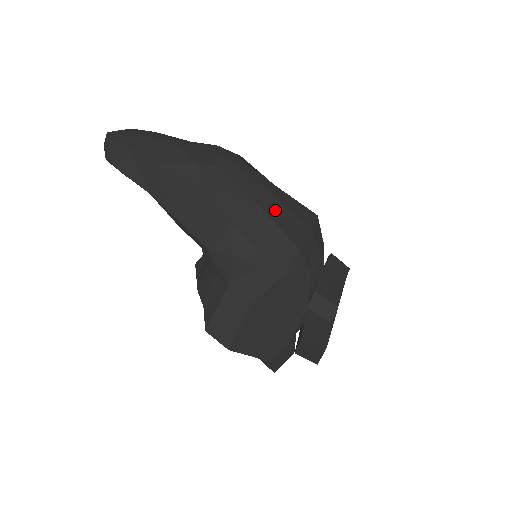
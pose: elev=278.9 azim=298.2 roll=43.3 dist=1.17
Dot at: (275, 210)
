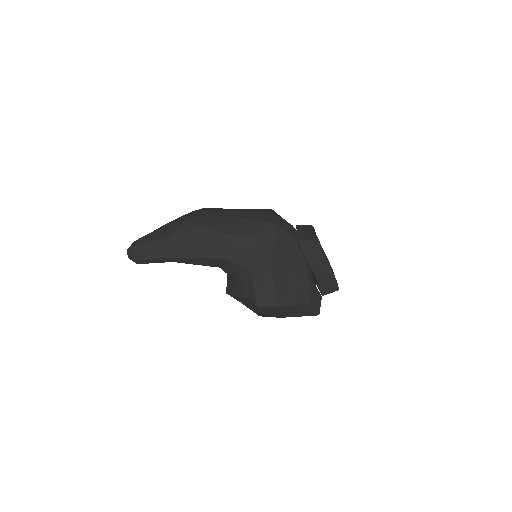
Dot at: (245, 215)
